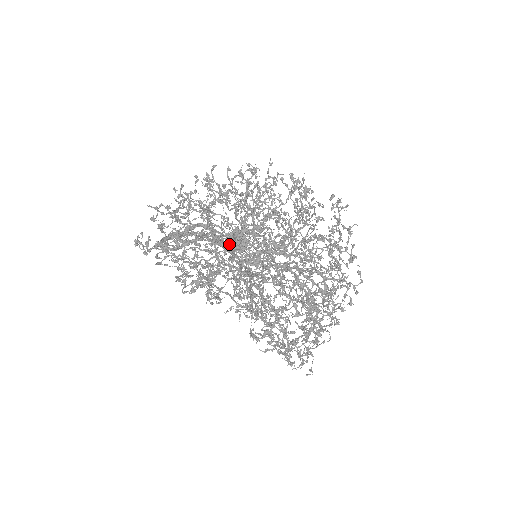
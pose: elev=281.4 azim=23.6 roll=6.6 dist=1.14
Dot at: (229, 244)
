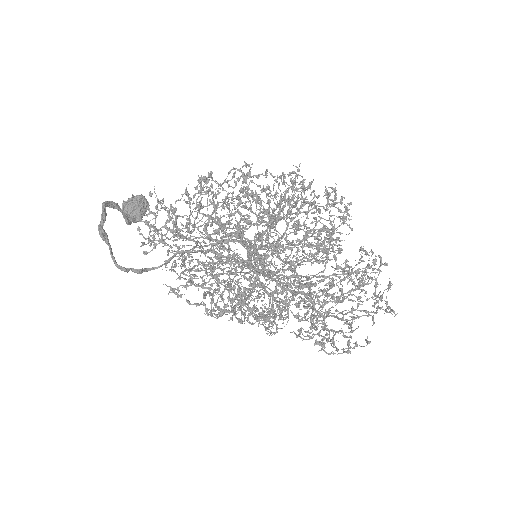
Dot at: occluded
